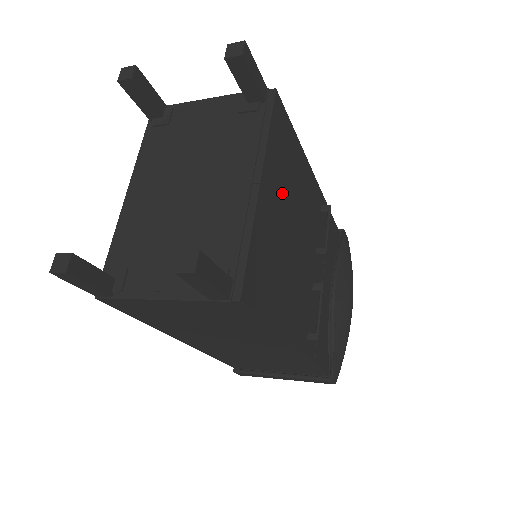
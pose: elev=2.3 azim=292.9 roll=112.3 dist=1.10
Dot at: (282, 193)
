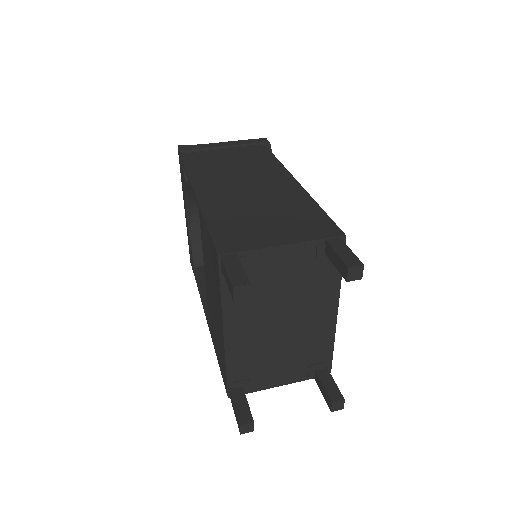
Dot at: occluded
